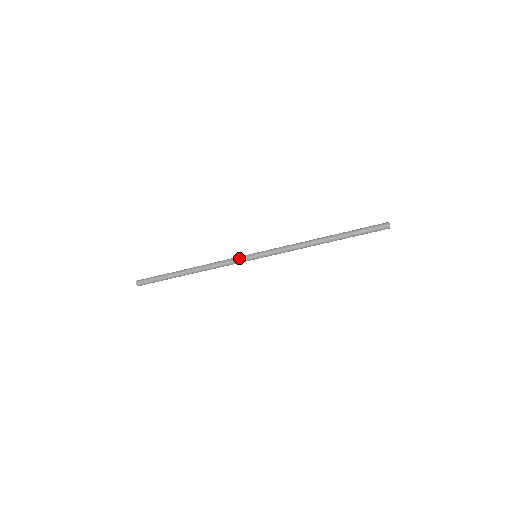
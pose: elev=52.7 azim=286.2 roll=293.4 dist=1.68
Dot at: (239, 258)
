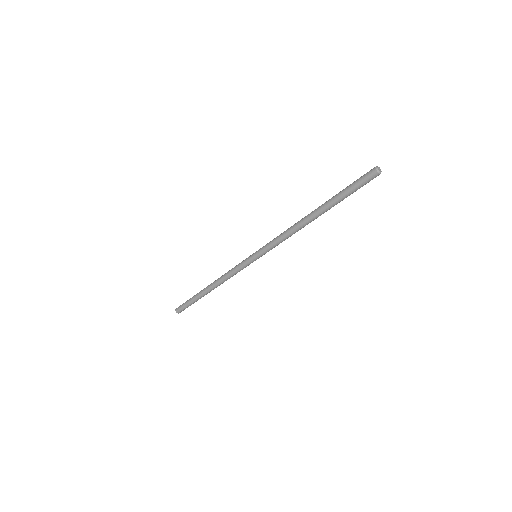
Dot at: (241, 262)
